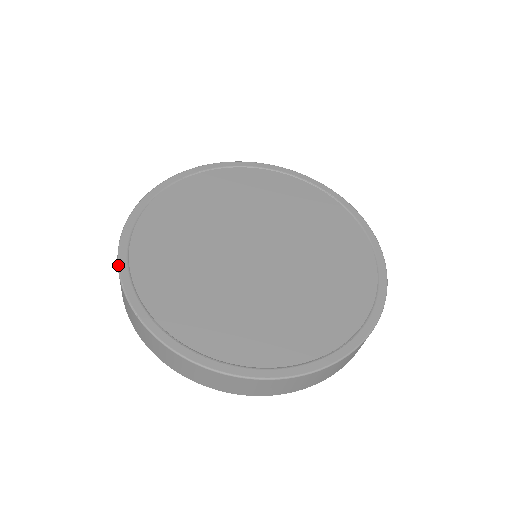
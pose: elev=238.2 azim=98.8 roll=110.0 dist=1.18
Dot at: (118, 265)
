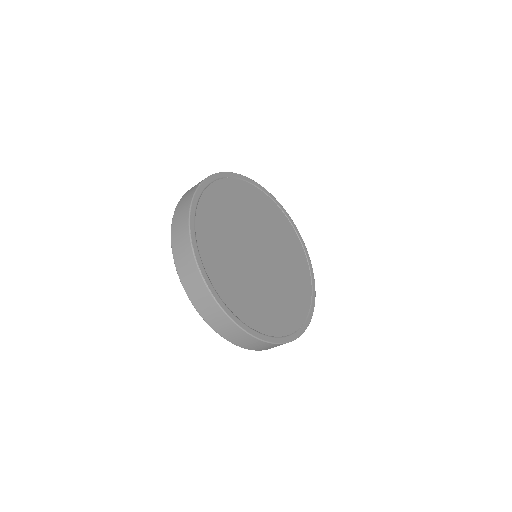
Dot at: (193, 249)
